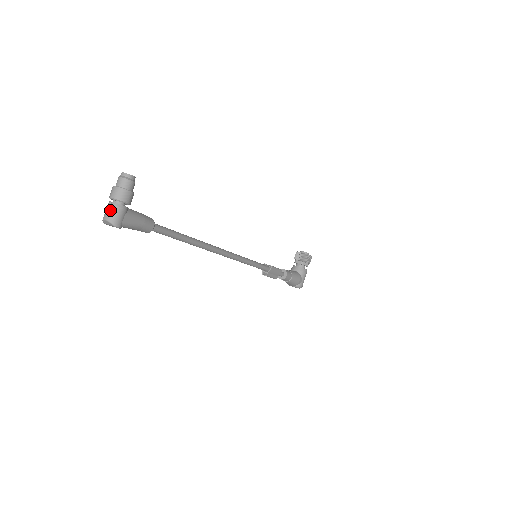
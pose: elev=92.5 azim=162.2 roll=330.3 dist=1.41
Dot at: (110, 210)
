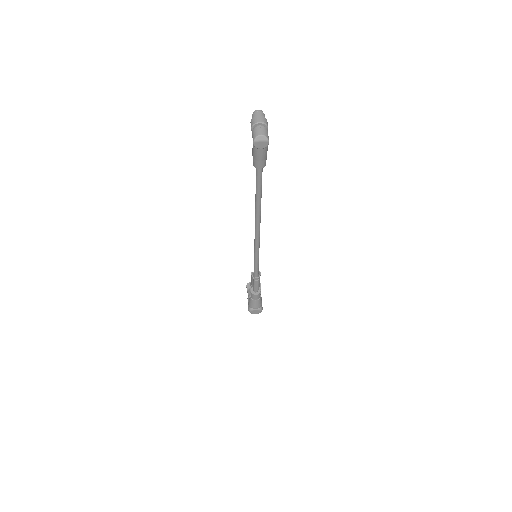
Dot at: (262, 129)
